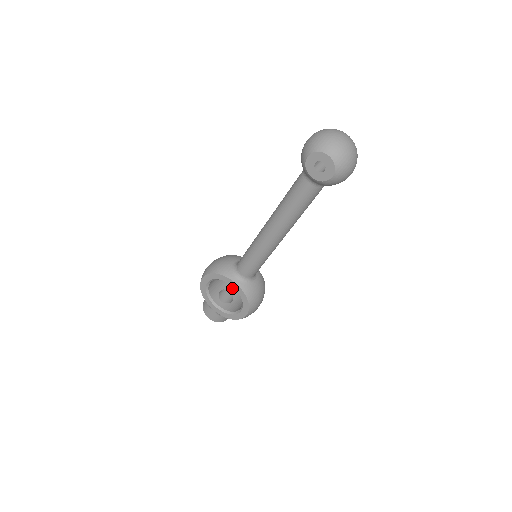
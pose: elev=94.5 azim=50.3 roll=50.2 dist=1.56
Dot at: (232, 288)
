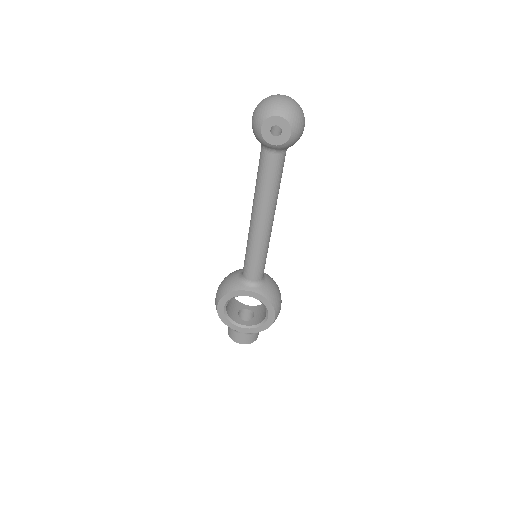
Dot at: (247, 305)
